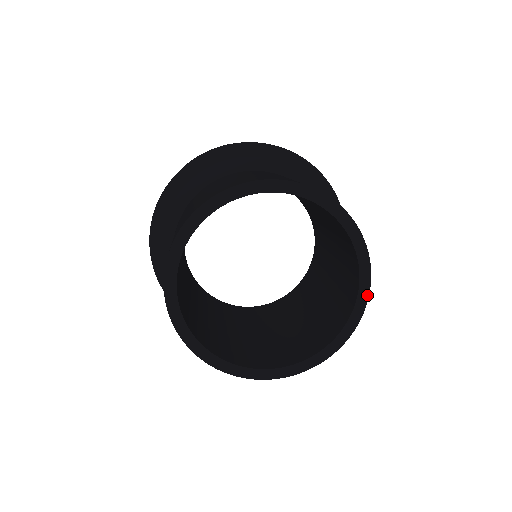
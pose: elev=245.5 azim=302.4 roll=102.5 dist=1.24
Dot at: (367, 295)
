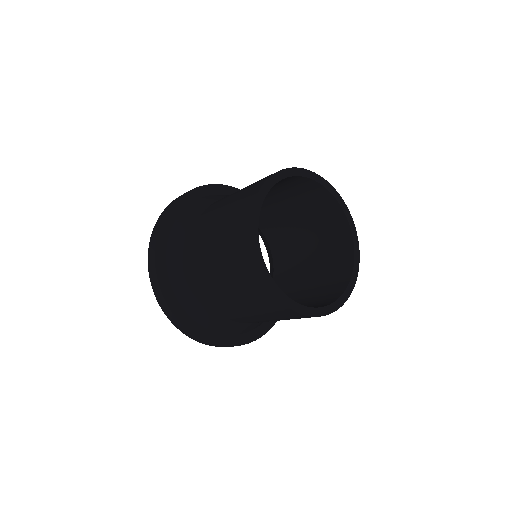
Dot at: (335, 309)
